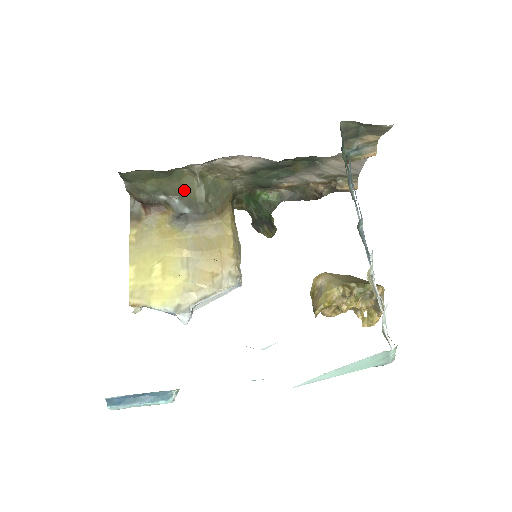
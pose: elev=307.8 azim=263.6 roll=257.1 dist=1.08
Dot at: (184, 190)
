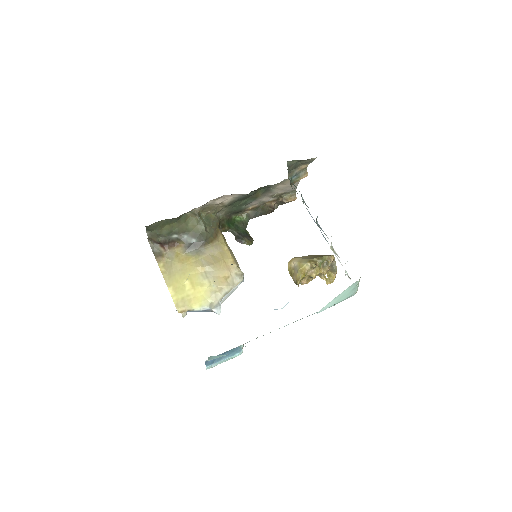
Dot at: (189, 227)
